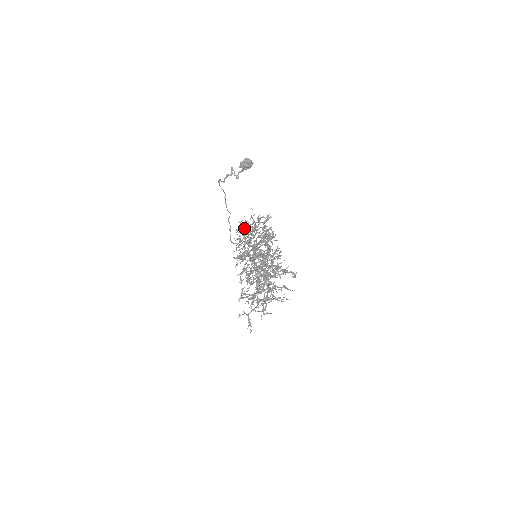
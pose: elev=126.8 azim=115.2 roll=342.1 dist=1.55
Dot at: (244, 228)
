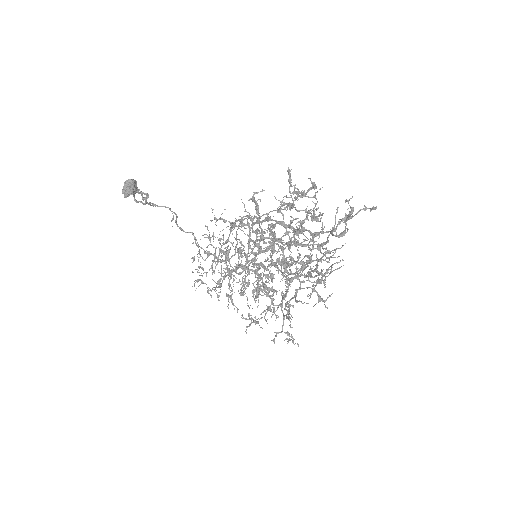
Dot at: occluded
